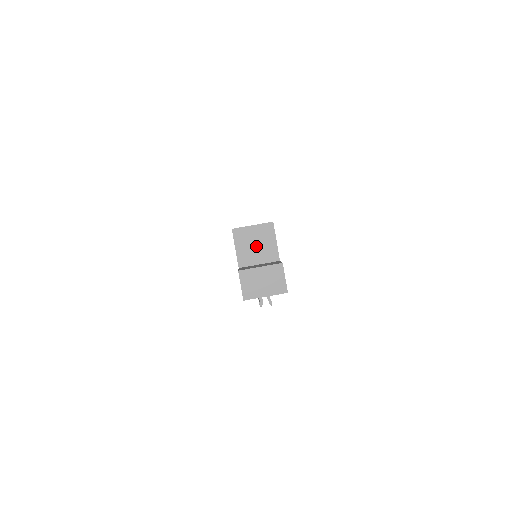
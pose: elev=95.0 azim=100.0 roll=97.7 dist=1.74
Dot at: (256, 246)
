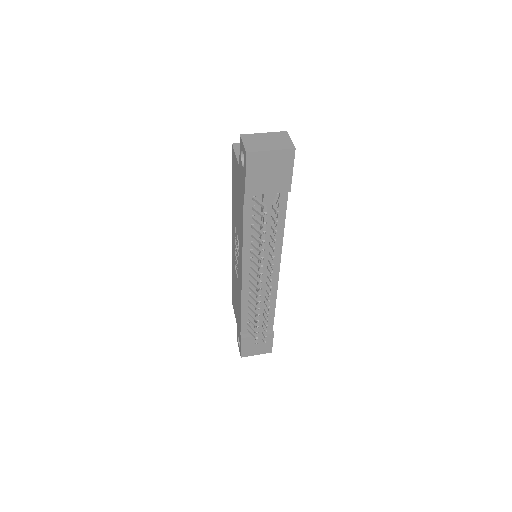
Dot at: occluded
